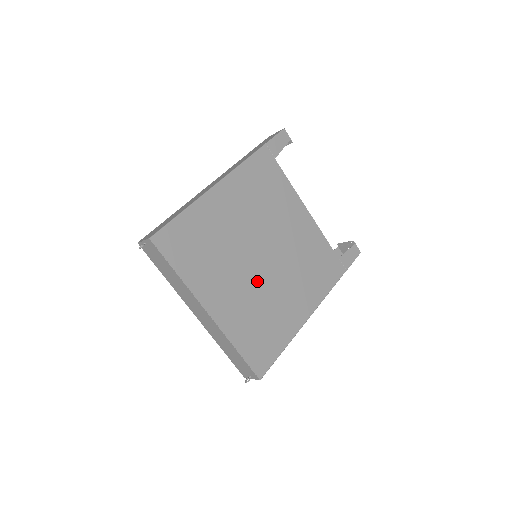
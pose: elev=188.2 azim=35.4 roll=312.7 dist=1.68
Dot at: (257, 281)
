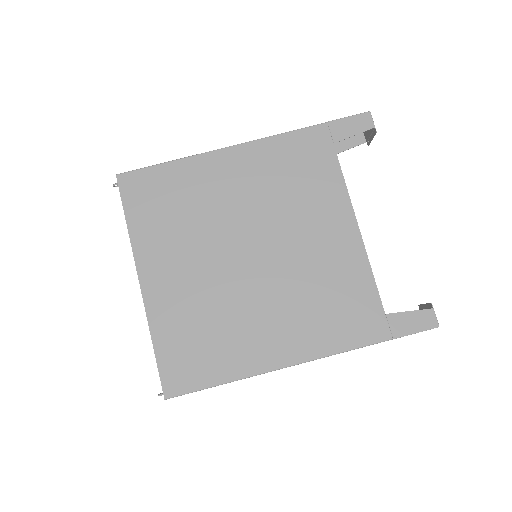
Dot at: (225, 279)
